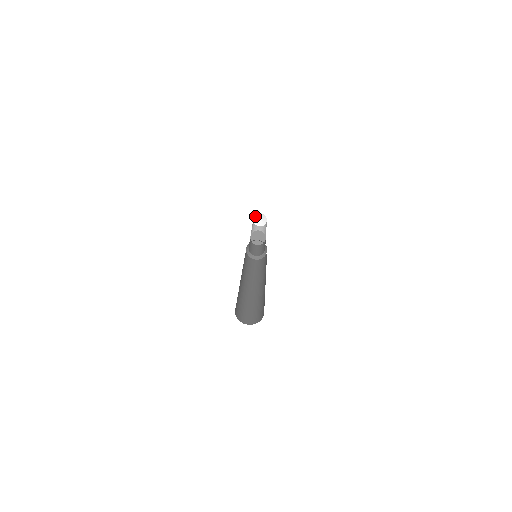
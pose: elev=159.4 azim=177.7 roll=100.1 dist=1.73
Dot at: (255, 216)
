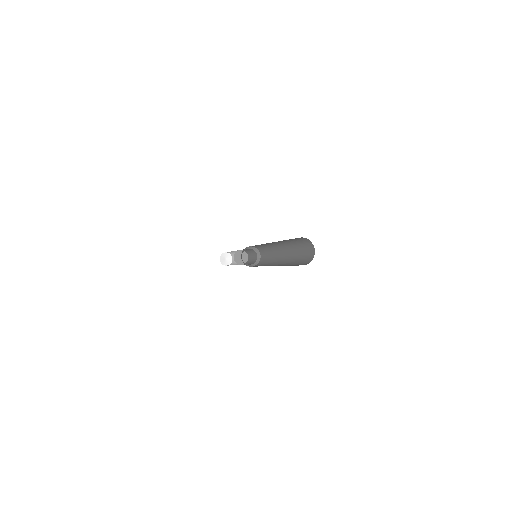
Dot at: (220, 261)
